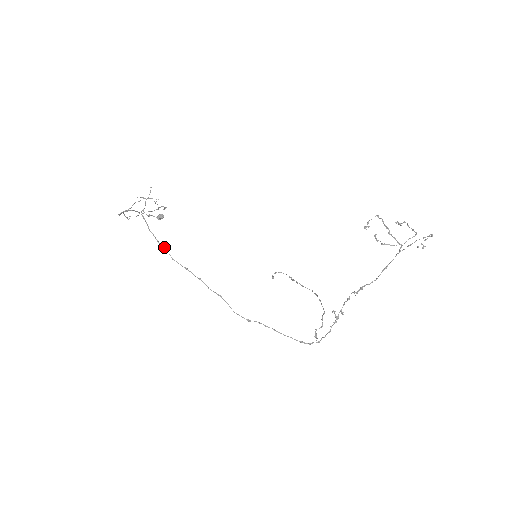
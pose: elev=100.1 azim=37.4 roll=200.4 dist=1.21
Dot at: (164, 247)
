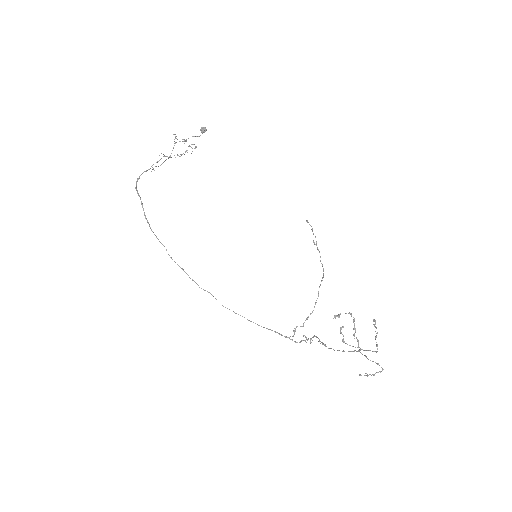
Dot at: (164, 246)
